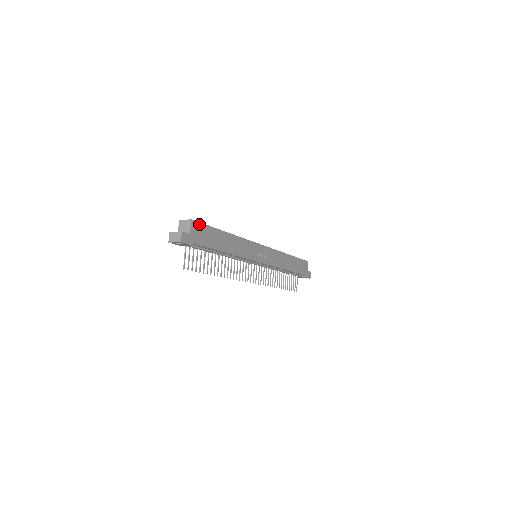
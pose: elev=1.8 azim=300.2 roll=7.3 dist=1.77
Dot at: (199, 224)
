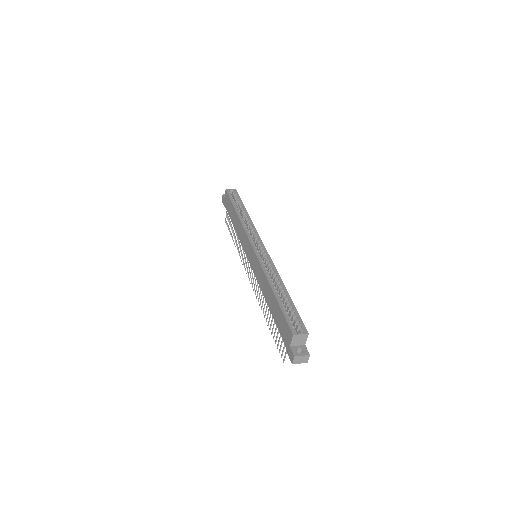
Dot at: (303, 325)
